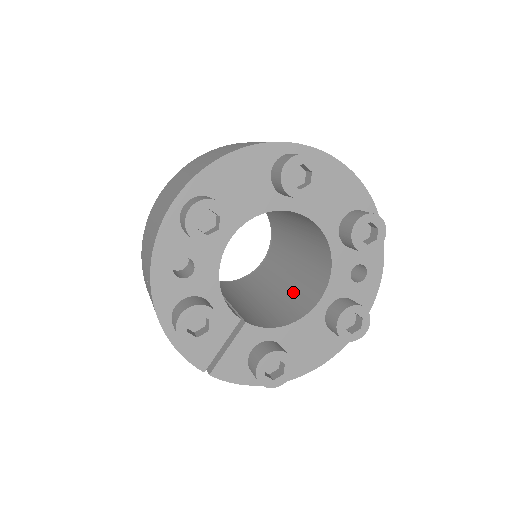
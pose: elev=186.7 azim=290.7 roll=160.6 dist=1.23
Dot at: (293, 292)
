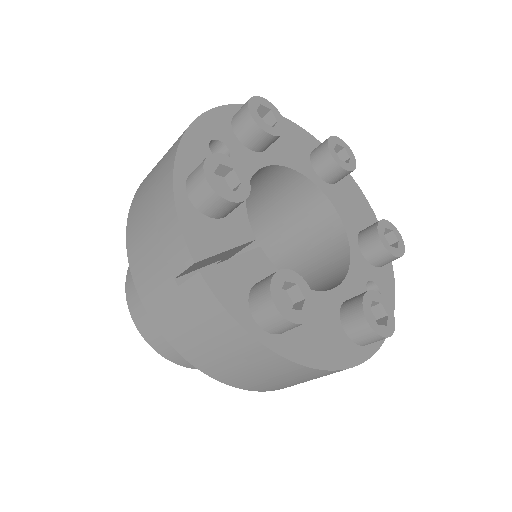
Dot at: occluded
